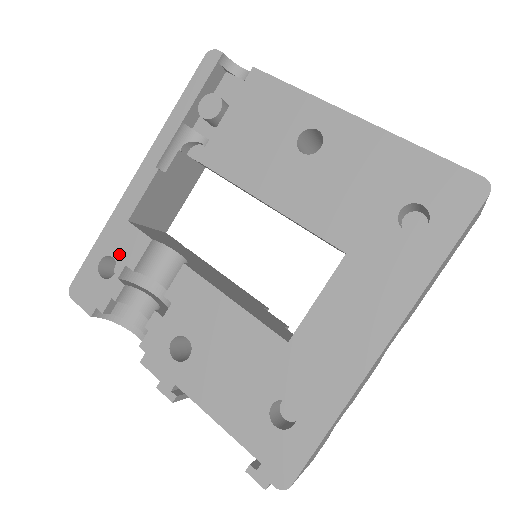
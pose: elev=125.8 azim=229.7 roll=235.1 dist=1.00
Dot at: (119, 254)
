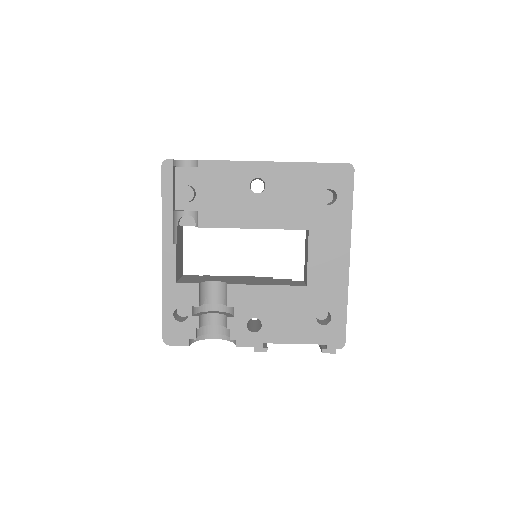
Dot at: (183, 303)
